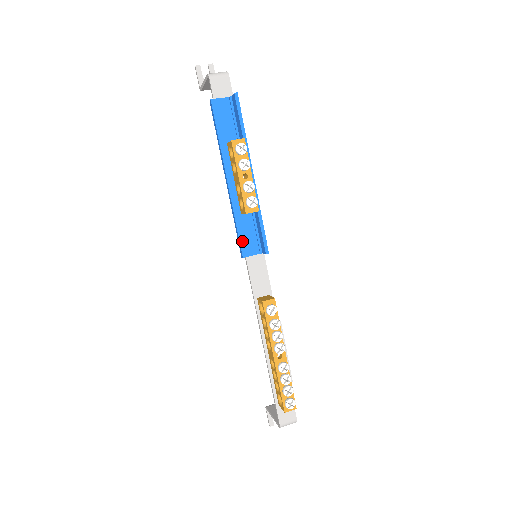
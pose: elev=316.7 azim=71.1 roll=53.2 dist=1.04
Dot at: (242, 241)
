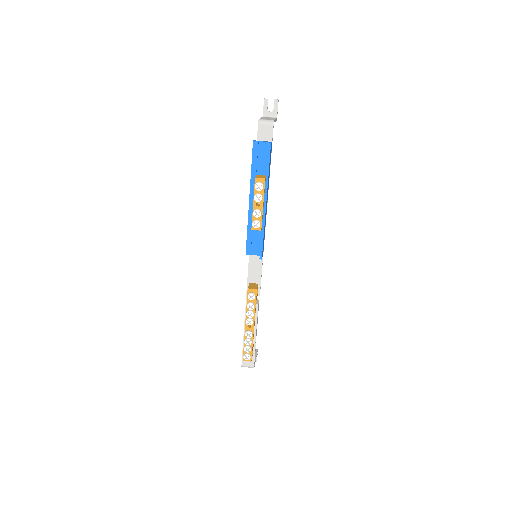
Dot at: (248, 244)
